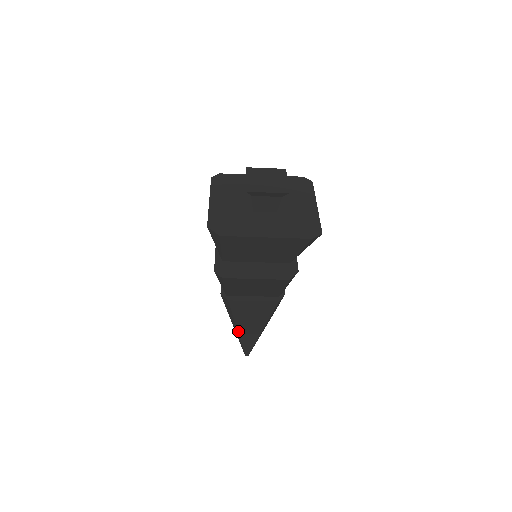
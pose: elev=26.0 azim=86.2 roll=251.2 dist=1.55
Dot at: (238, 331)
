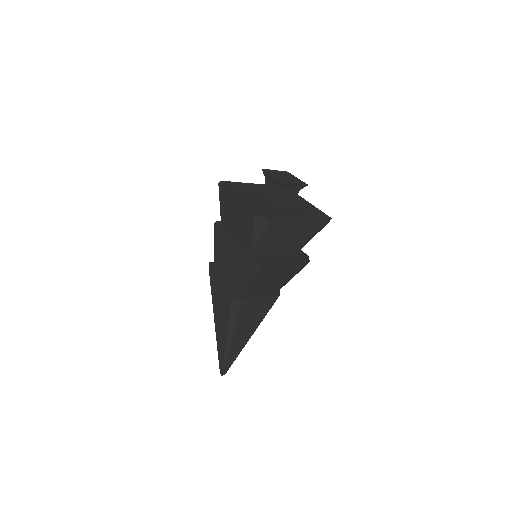
Dot at: (231, 341)
